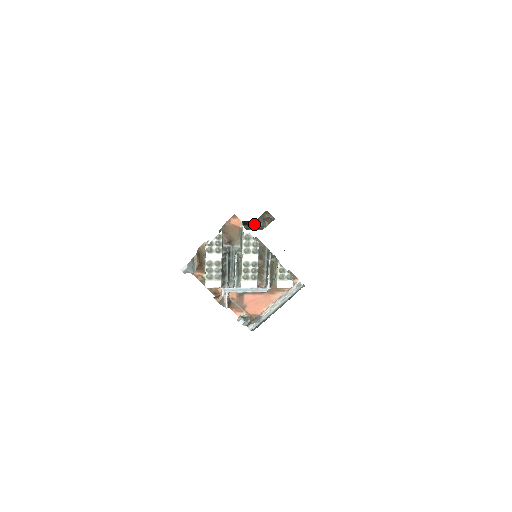
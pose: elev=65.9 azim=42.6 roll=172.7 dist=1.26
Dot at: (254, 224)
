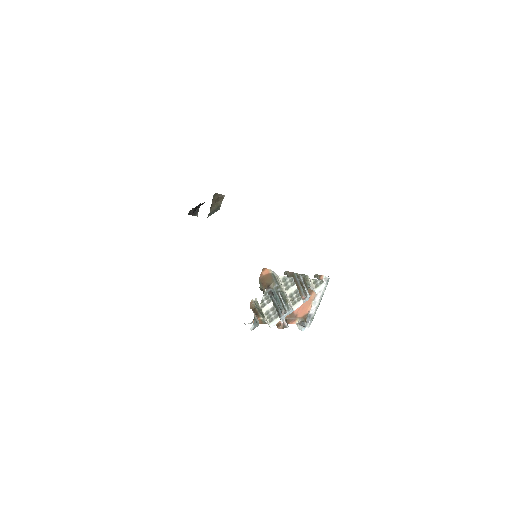
Dot at: (210, 210)
